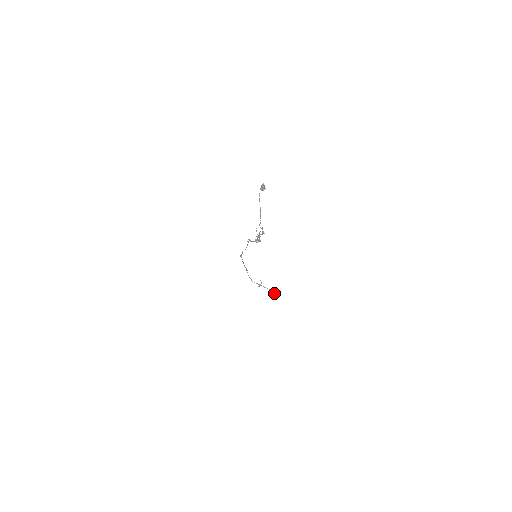
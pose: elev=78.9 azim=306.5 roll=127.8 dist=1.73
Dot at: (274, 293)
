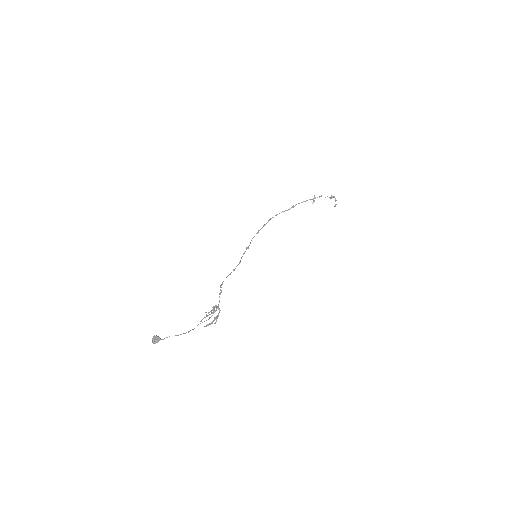
Dot at: occluded
